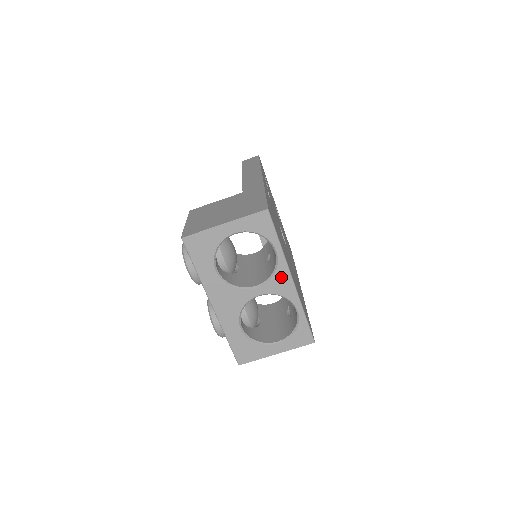
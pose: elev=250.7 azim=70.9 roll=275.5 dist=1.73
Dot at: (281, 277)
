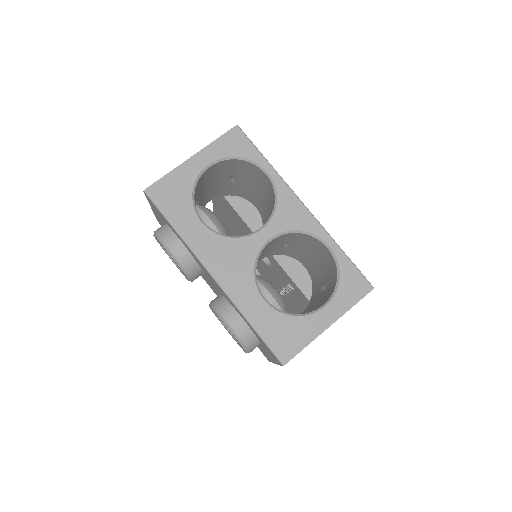
Dot at: (287, 204)
